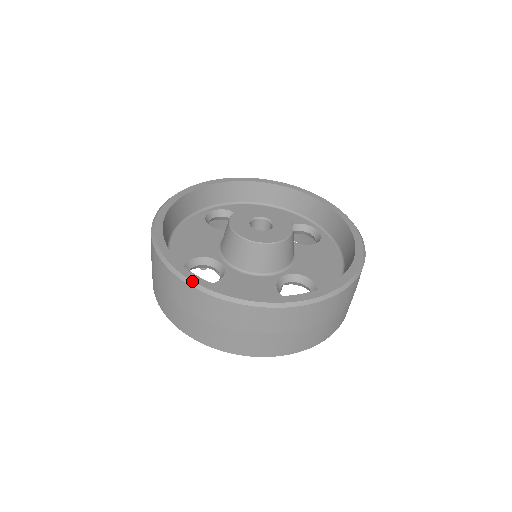
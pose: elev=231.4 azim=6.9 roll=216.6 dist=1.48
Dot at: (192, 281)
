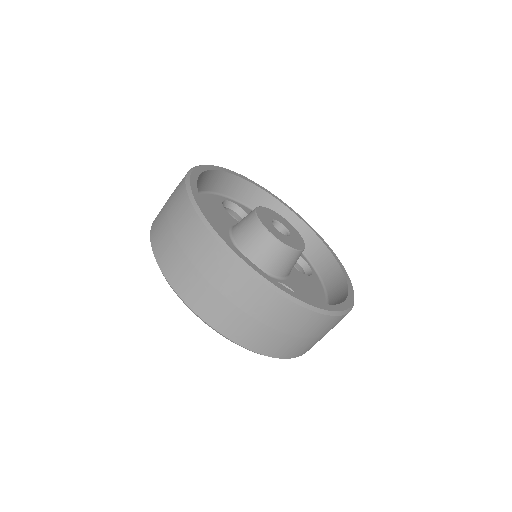
Dot at: (216, 232)
